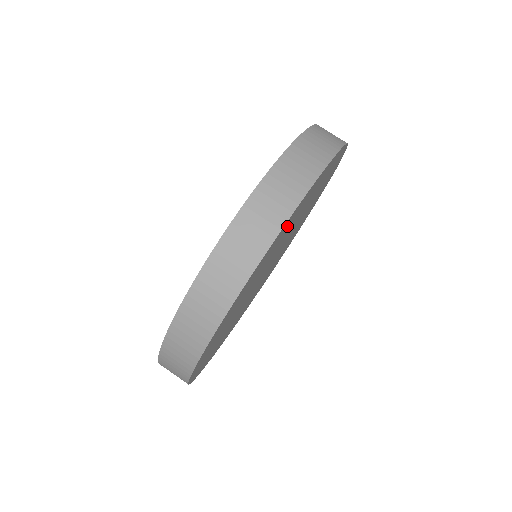
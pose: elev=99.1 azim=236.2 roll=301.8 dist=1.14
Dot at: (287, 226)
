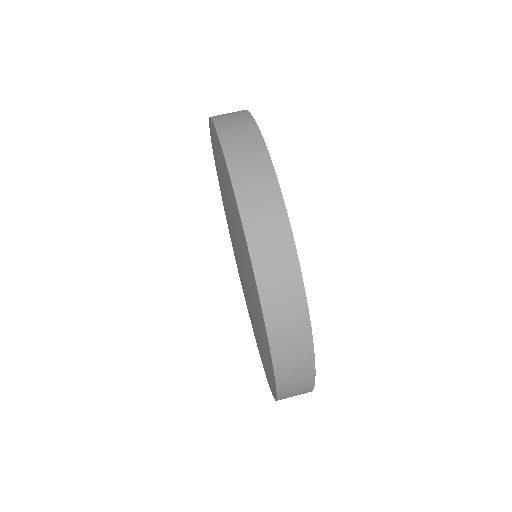
Dot at: occluded
